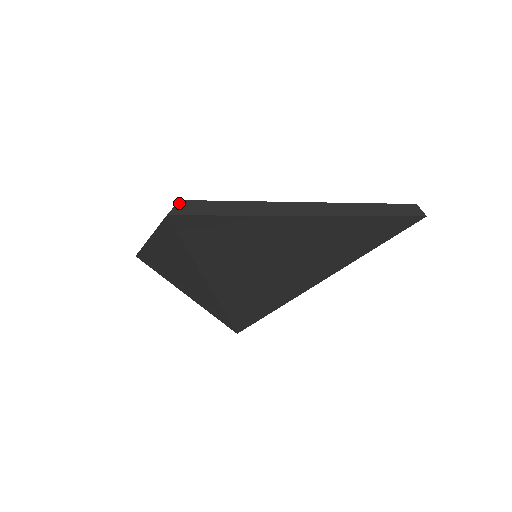
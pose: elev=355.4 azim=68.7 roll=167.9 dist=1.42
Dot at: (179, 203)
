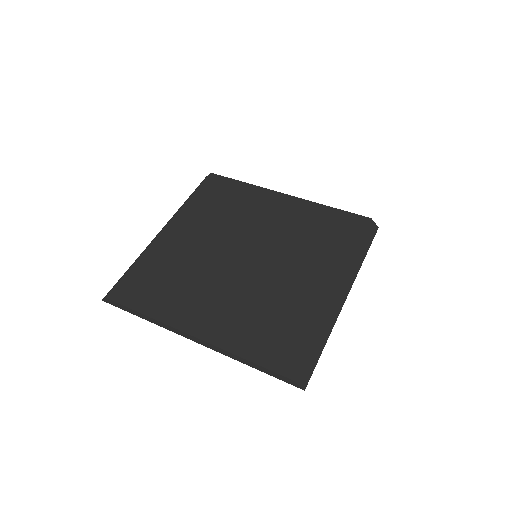
Dot at: (106, 298)
